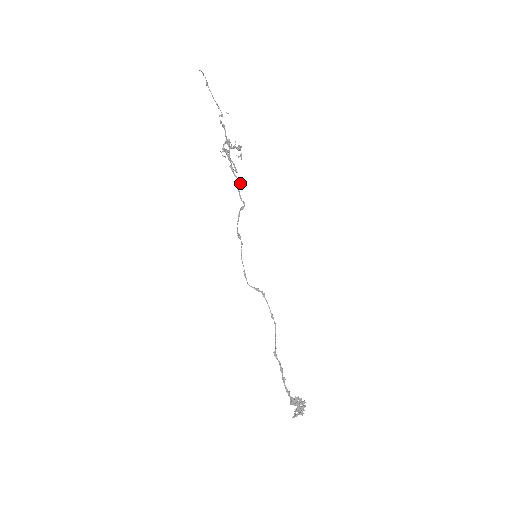
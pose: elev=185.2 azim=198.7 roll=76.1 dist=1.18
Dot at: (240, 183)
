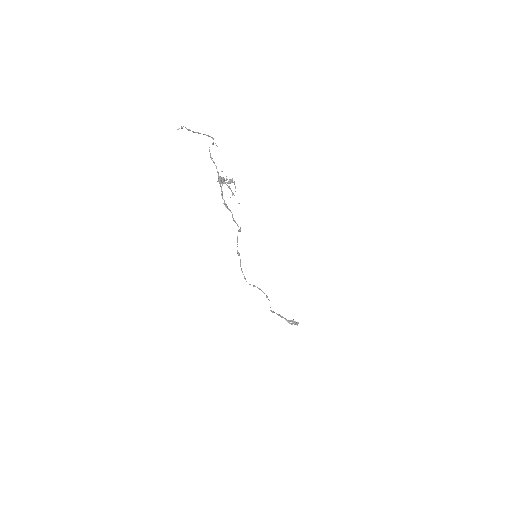
Dot at: (238, 203)
